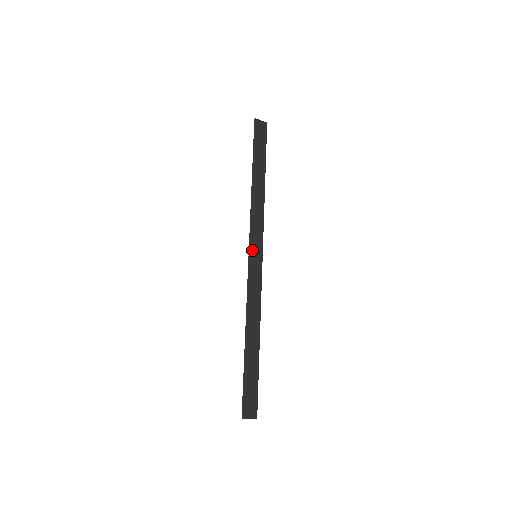
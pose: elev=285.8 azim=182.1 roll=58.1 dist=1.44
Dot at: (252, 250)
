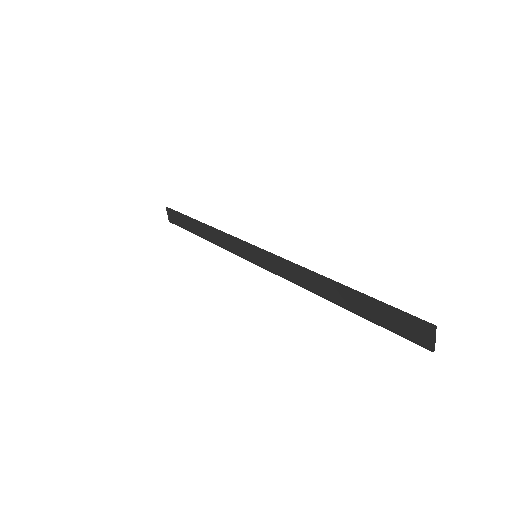
Dot at: (250, 249)
